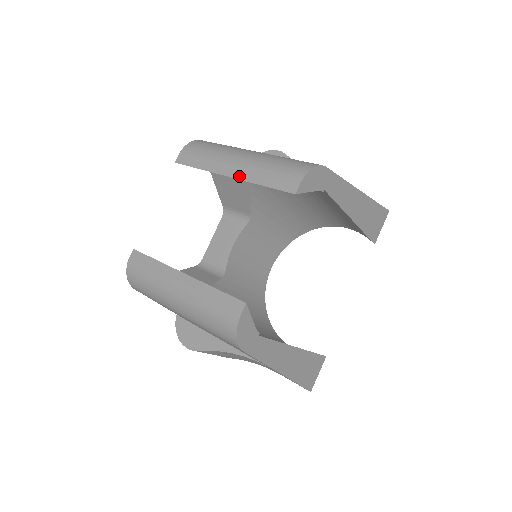
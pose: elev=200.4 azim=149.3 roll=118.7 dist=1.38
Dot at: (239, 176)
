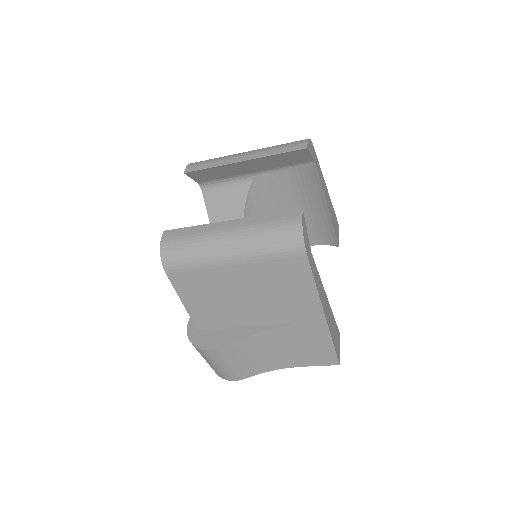
Dot at: (253, 157)
